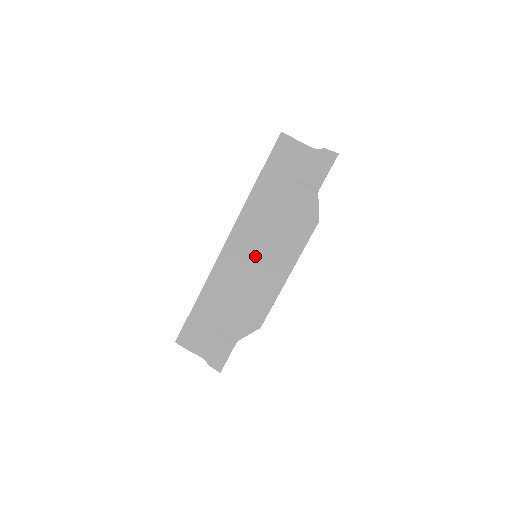
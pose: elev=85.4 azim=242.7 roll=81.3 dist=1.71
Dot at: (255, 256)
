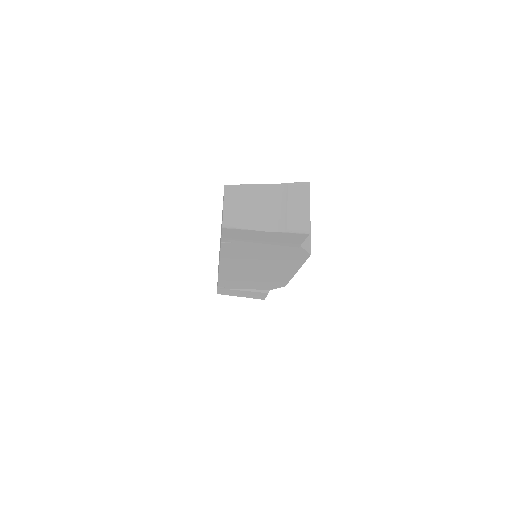
Dot at: (254, 270)
